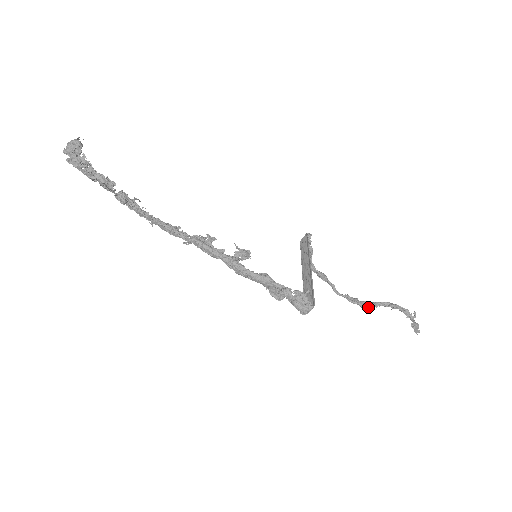
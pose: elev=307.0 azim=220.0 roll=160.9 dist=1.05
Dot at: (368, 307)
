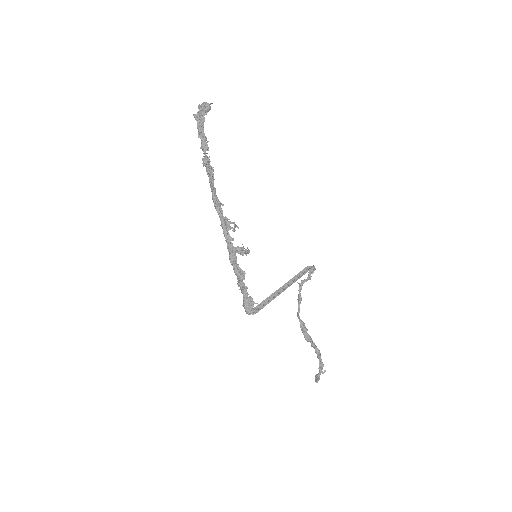
Dot at: (307, 341)
